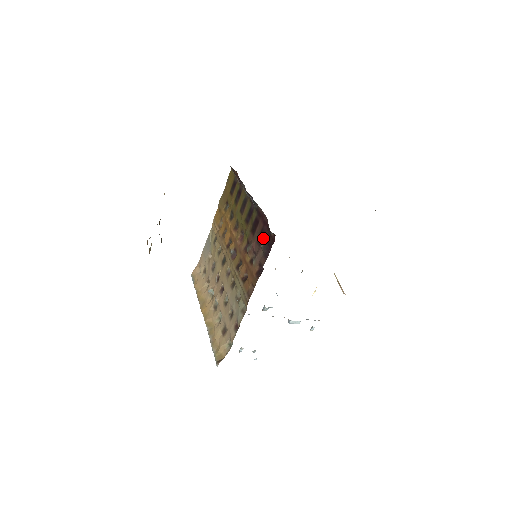
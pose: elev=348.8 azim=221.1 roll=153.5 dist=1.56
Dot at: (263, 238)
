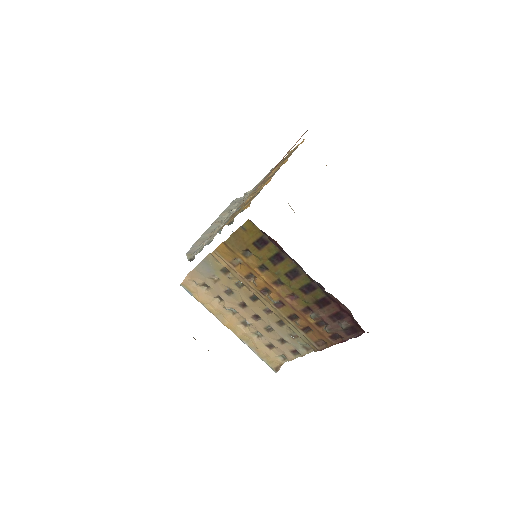
Dot at: (342, 320)
